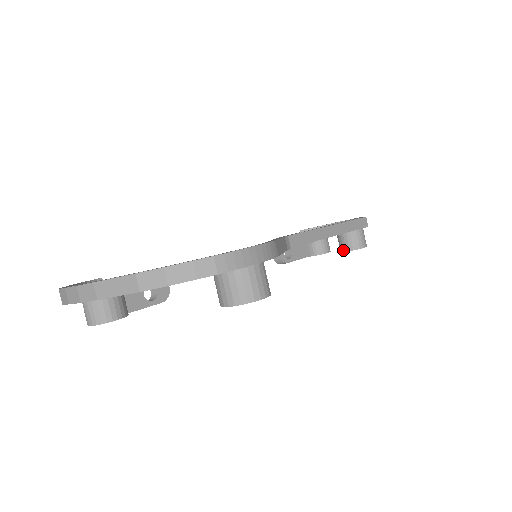
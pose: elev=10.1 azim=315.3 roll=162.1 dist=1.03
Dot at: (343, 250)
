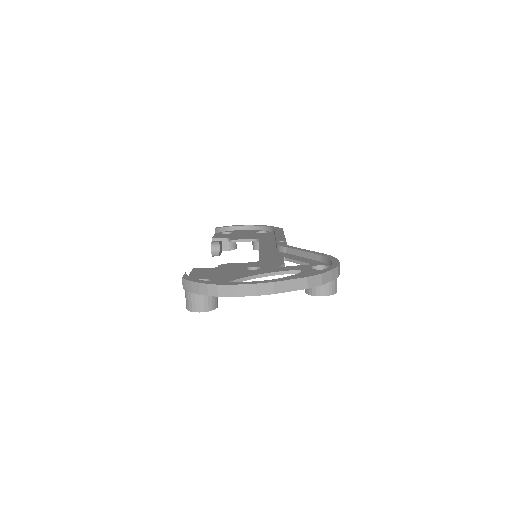
Dot at: occluded
